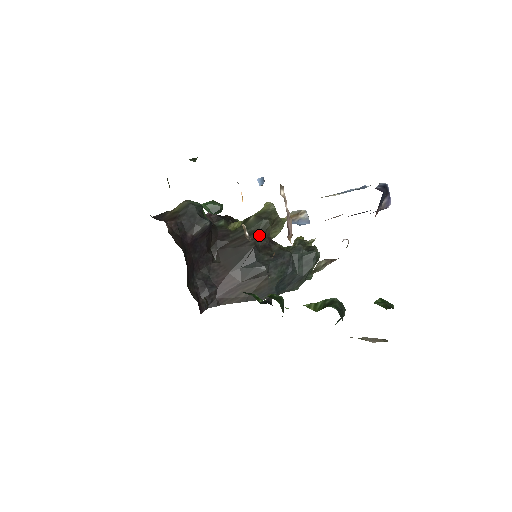
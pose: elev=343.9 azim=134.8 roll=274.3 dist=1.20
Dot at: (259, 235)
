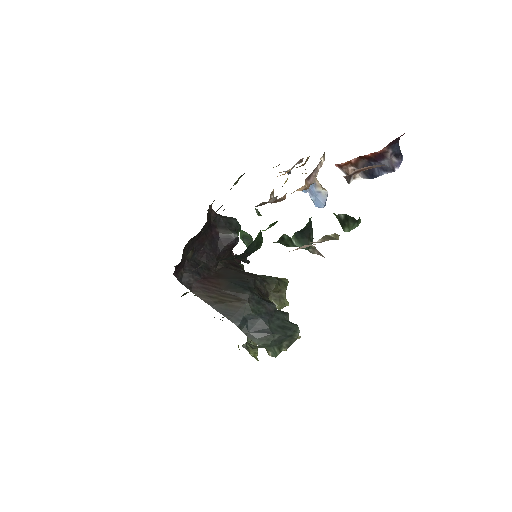
Dot at: (263, 281)
